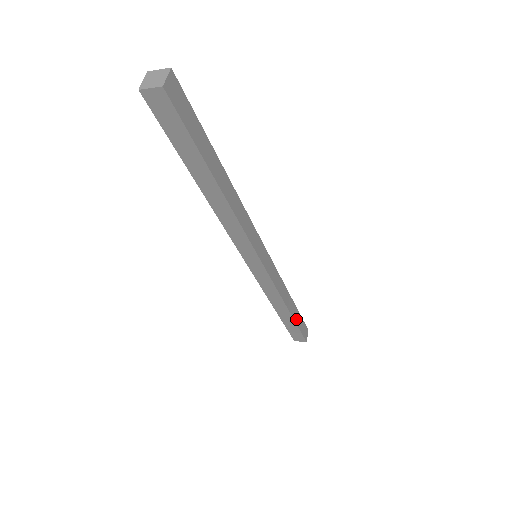
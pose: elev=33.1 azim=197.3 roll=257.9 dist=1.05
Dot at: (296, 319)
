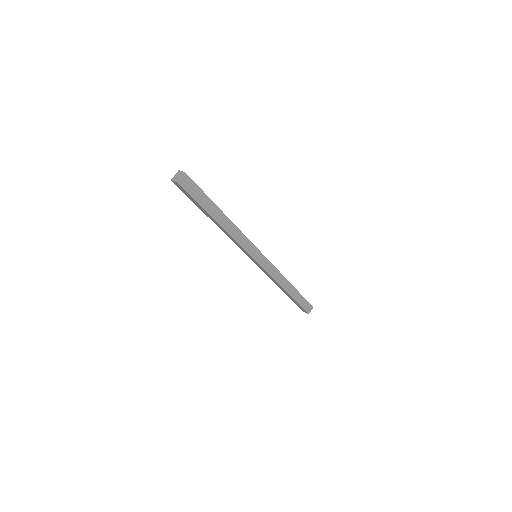
Dot at: (296, 298)
